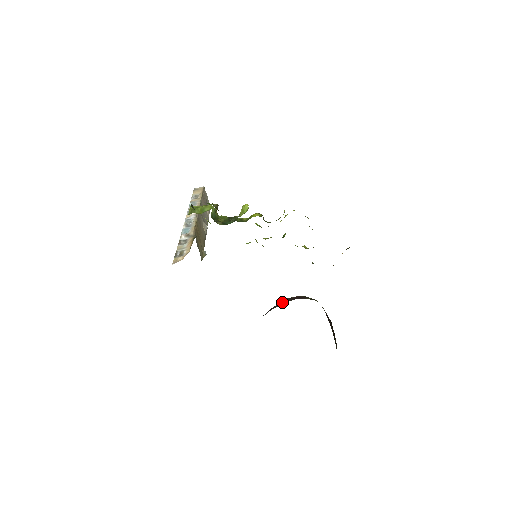
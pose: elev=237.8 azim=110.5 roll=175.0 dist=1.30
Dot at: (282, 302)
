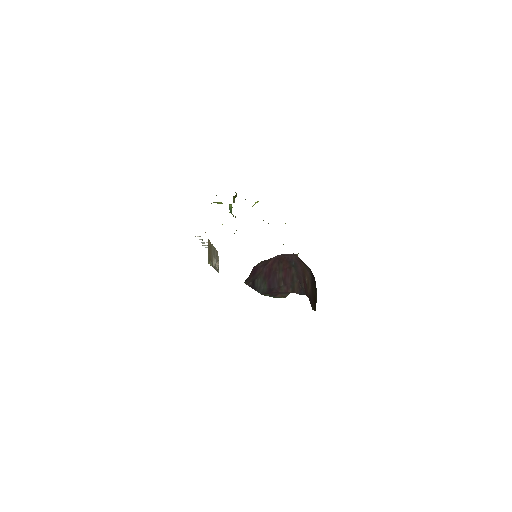
Dot at: (272, 280)
